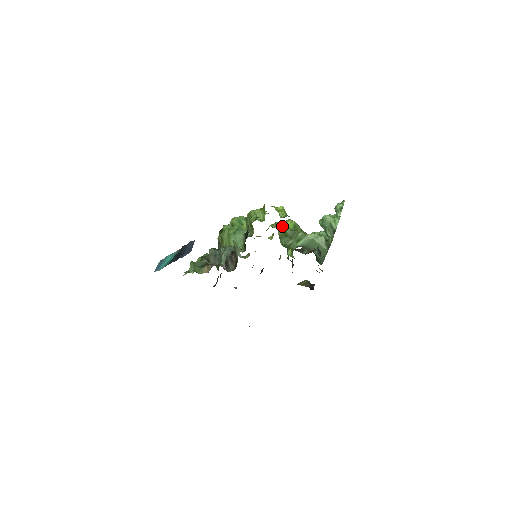
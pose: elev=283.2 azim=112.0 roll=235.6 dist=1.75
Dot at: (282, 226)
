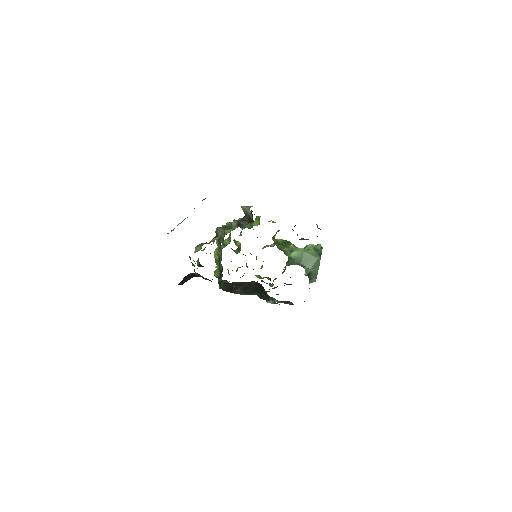
Dot at: (274, 237)
